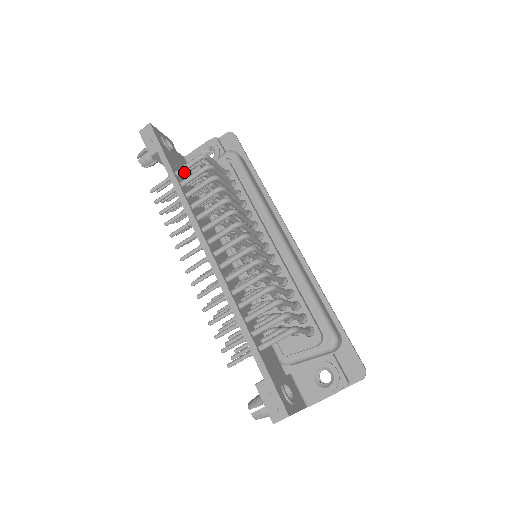
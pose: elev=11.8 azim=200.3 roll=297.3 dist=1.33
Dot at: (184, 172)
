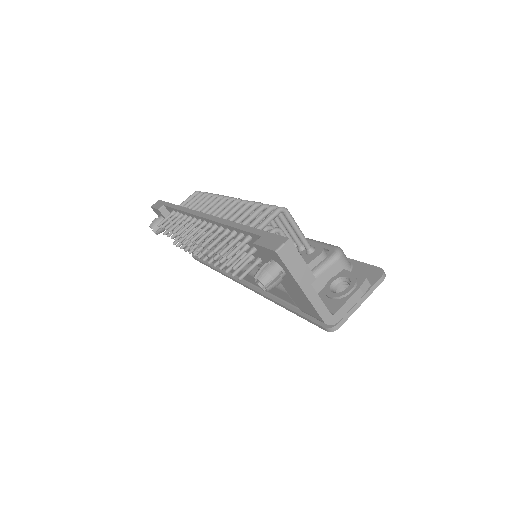
Dot at: occluded
